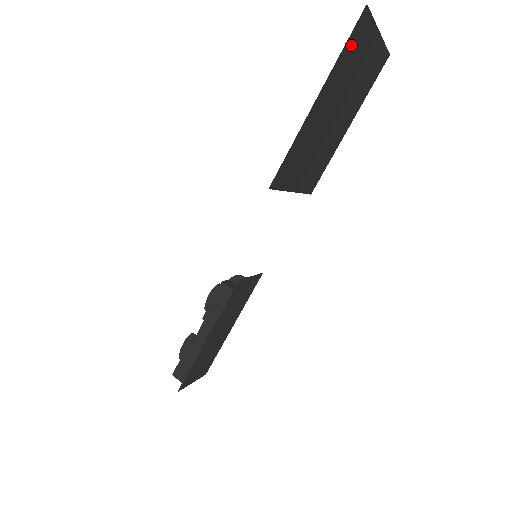
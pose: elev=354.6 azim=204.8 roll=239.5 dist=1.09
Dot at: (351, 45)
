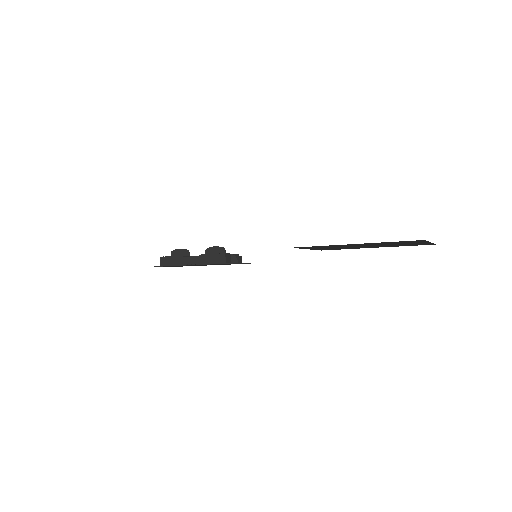
Dot at: occluded
